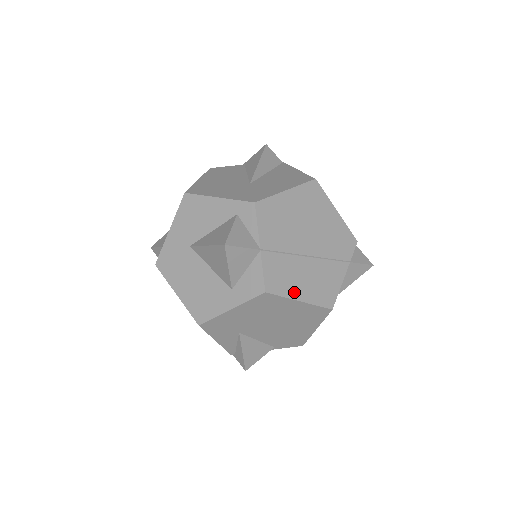
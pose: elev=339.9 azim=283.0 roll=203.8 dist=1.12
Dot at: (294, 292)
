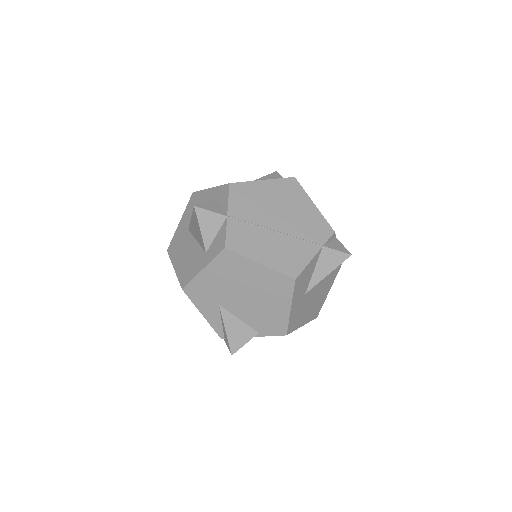
Dot at: (255, 255)
